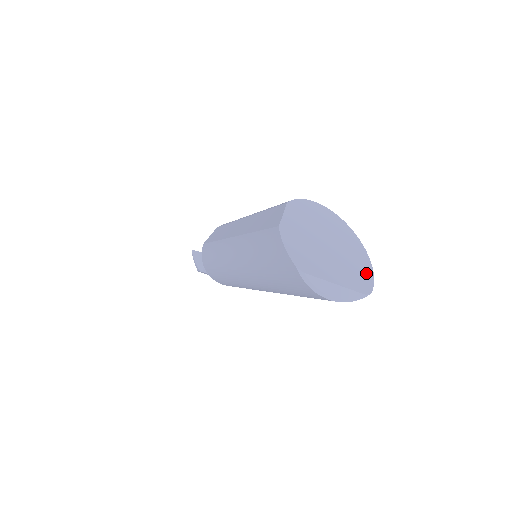
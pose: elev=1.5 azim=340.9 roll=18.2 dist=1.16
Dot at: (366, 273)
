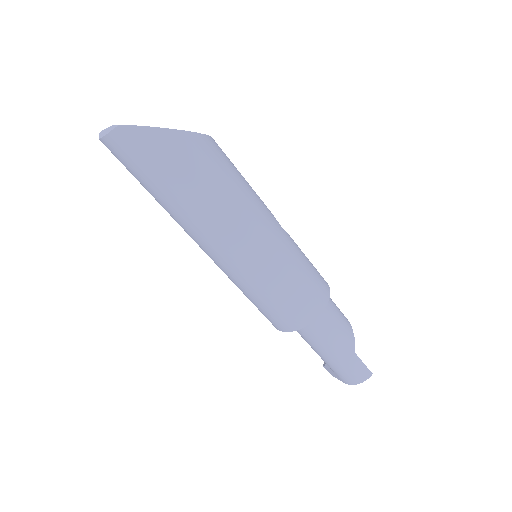
Dot at: (145, 127)
